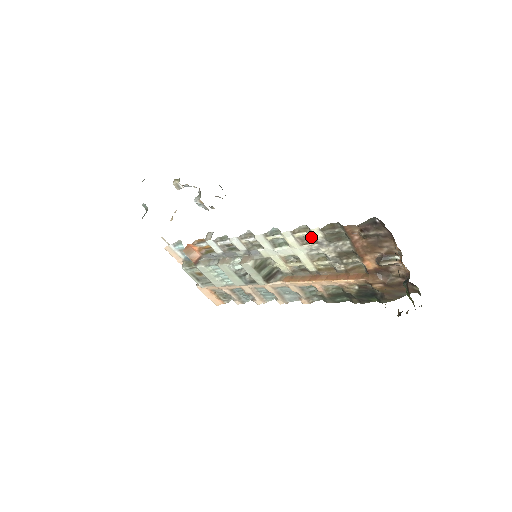
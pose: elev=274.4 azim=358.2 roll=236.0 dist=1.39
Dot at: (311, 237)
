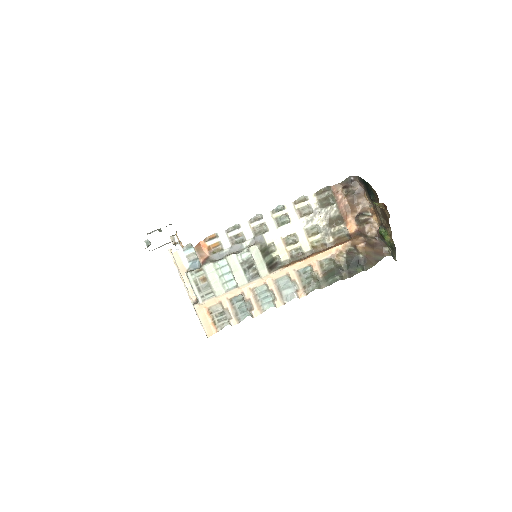
Dot at: (307, 209)
